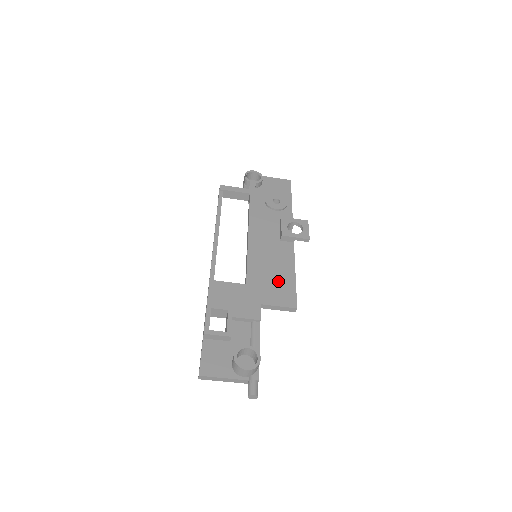
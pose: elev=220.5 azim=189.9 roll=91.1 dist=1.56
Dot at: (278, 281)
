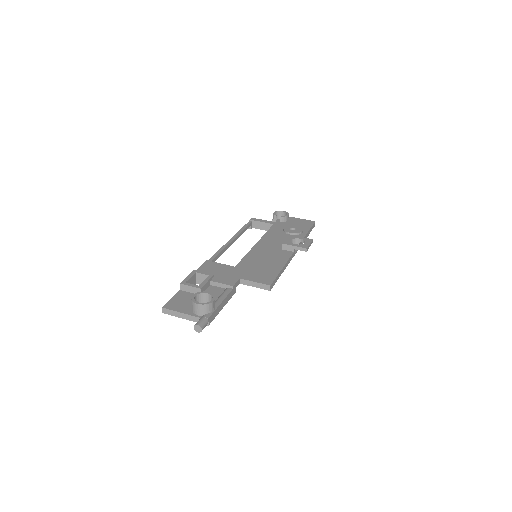
Dot at: (264, 269)
